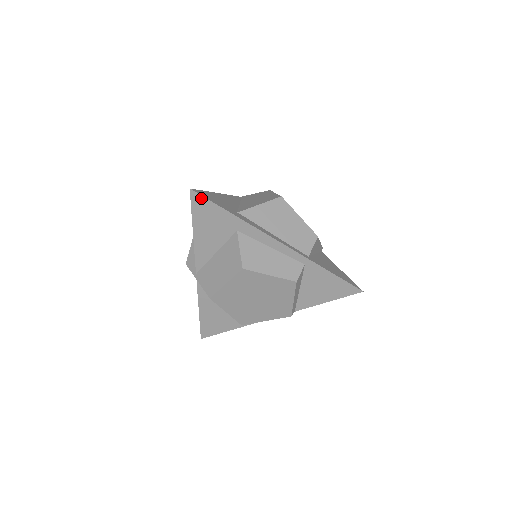
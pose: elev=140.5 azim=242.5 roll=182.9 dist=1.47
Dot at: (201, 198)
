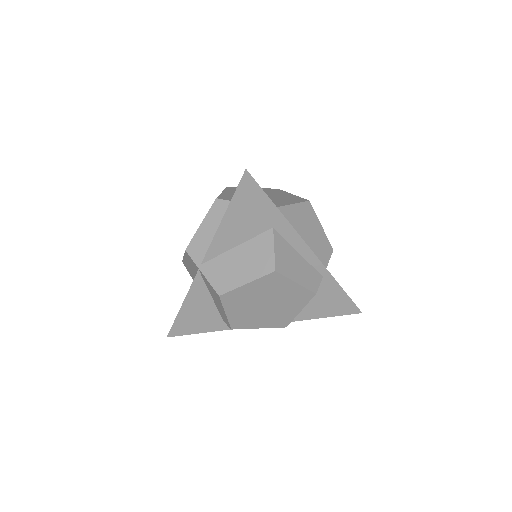
Dot at: (253, 183)
